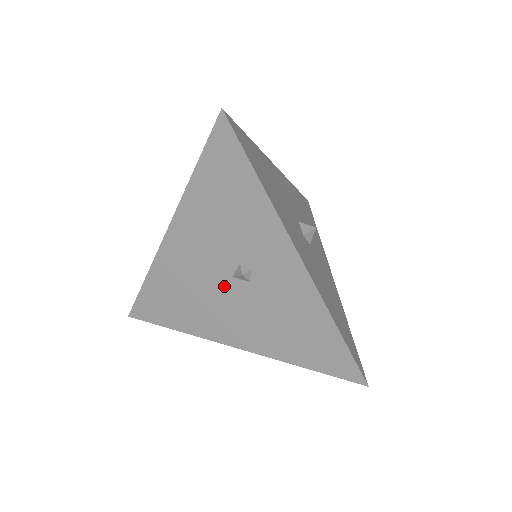
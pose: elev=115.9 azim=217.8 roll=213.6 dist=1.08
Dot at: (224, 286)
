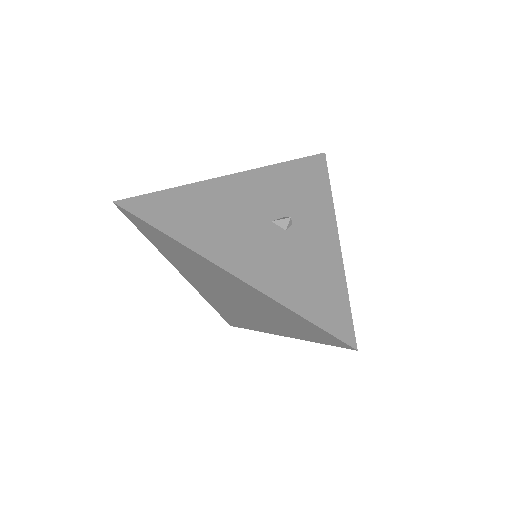
Dot at: (258, 224)
